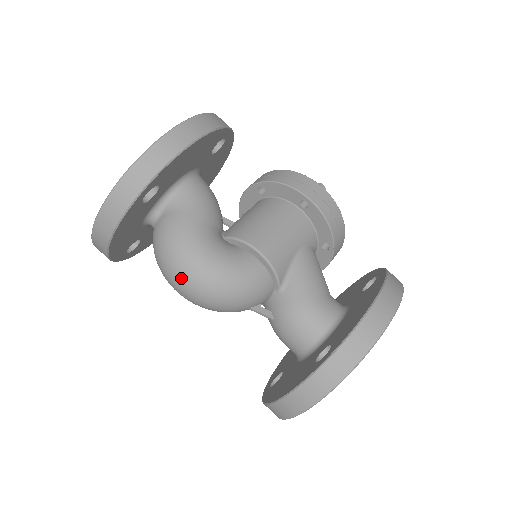
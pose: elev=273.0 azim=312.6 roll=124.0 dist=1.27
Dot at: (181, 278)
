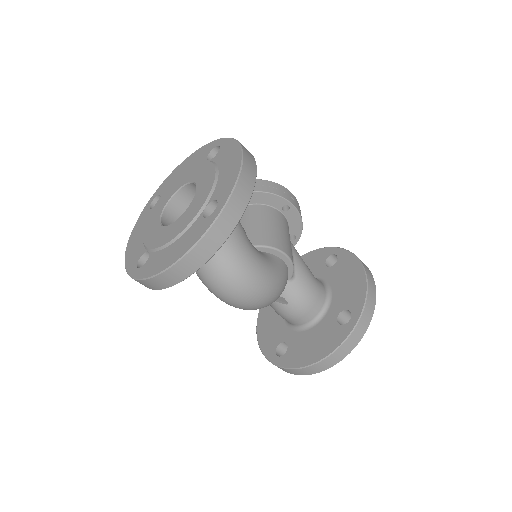
Dot at: (247, 290)
